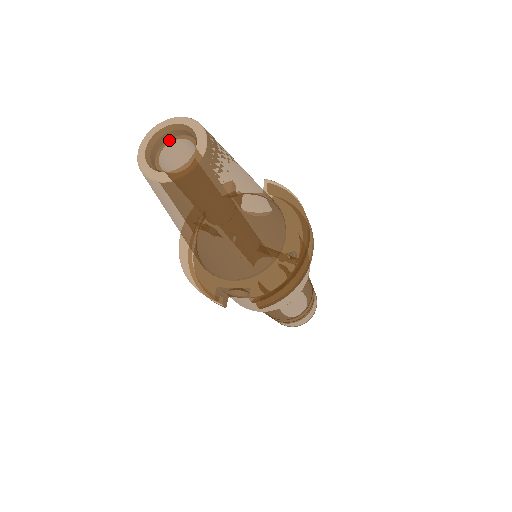
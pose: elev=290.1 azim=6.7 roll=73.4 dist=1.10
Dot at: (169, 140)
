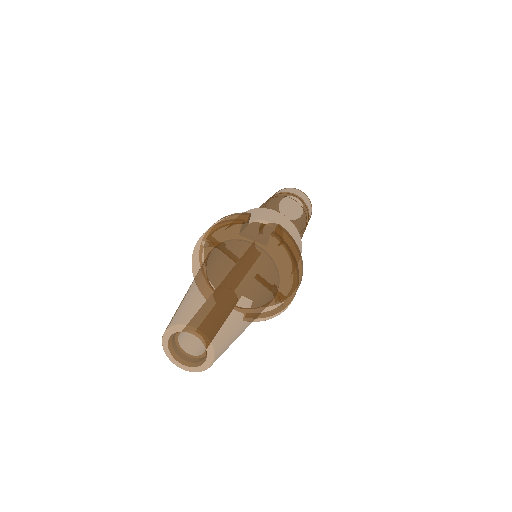
Dot at: occluded
